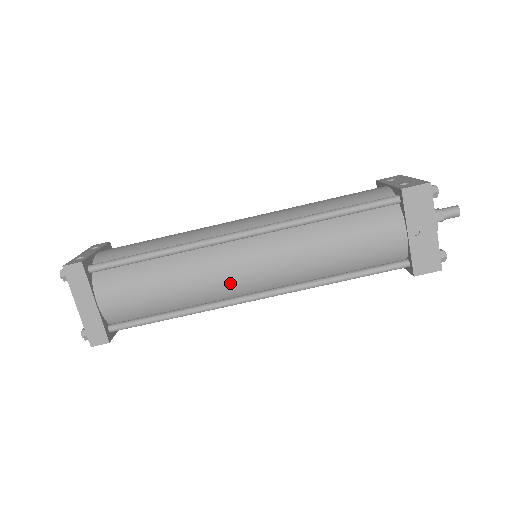
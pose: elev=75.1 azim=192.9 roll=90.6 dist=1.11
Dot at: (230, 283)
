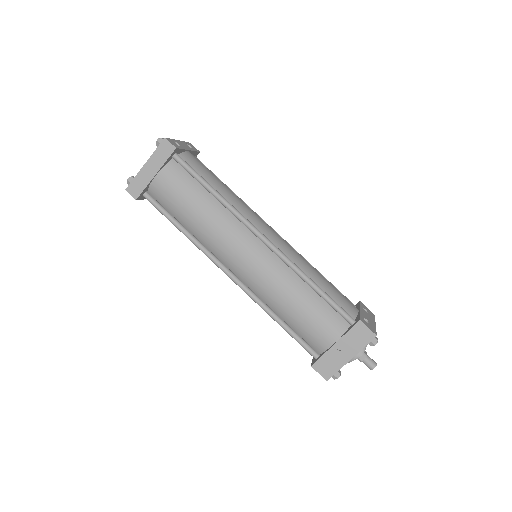
Dot at: (227, 252)
